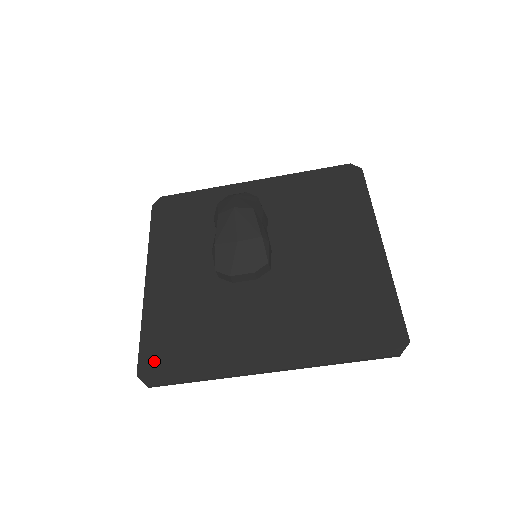
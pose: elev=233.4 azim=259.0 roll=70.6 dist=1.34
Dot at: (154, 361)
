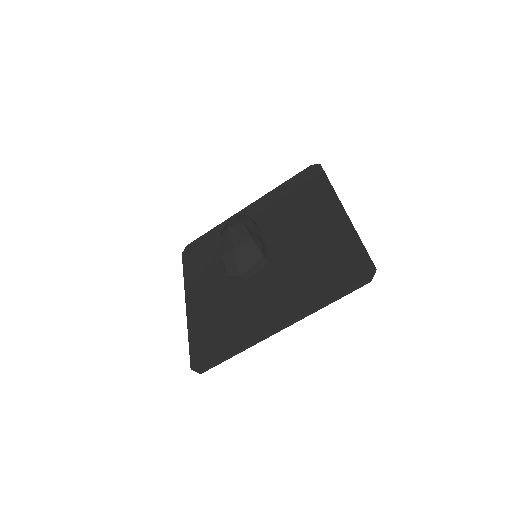
Dot at: (200, 354)
